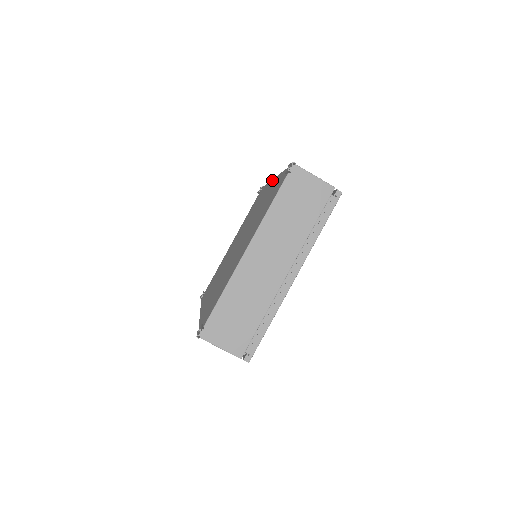
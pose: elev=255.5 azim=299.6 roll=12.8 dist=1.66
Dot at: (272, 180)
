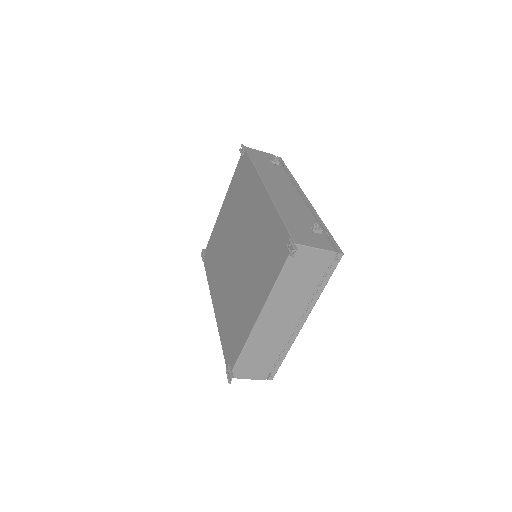
Dot at: (261, 184)
